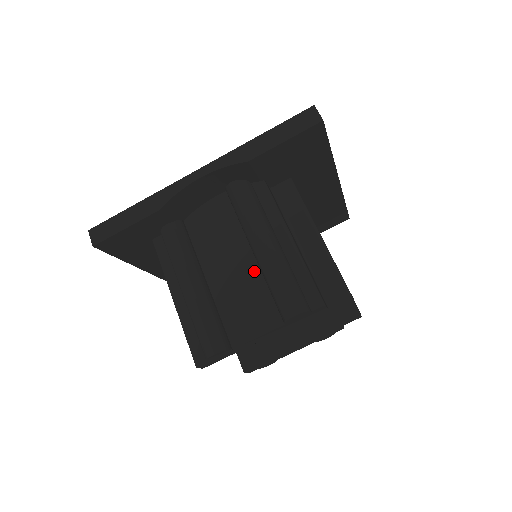
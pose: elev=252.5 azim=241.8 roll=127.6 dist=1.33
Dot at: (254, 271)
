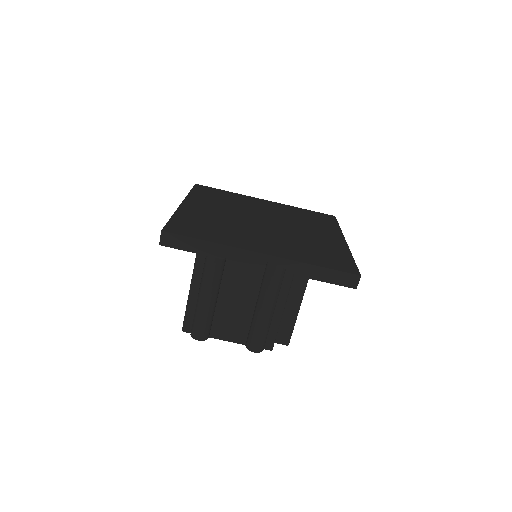
Dot at: (250, 309)
